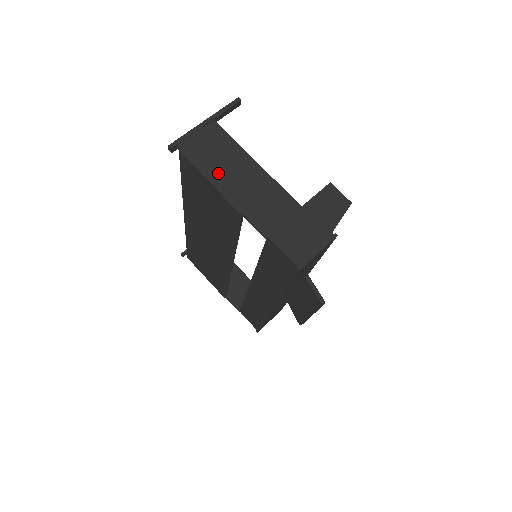
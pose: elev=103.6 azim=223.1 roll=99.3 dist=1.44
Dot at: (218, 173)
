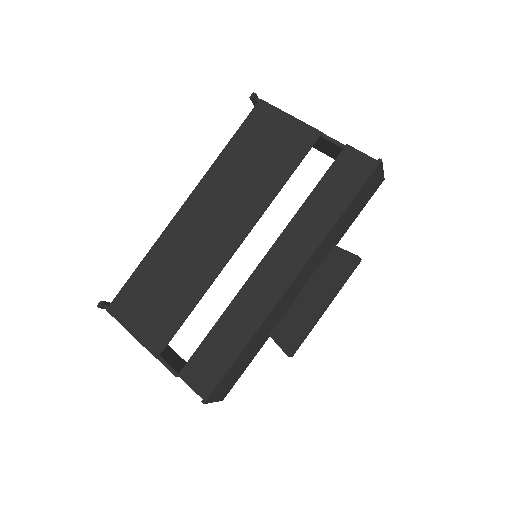
Dot at: occluded
